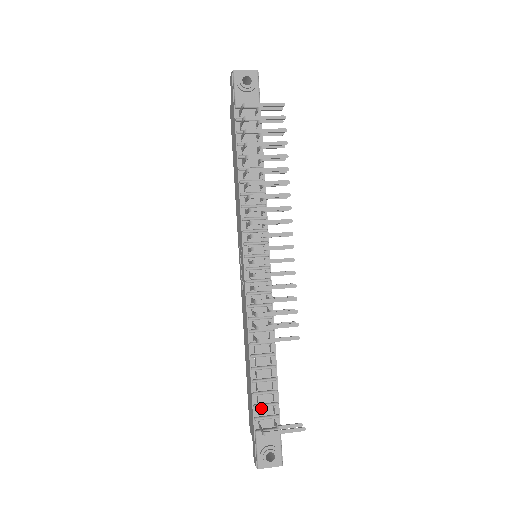
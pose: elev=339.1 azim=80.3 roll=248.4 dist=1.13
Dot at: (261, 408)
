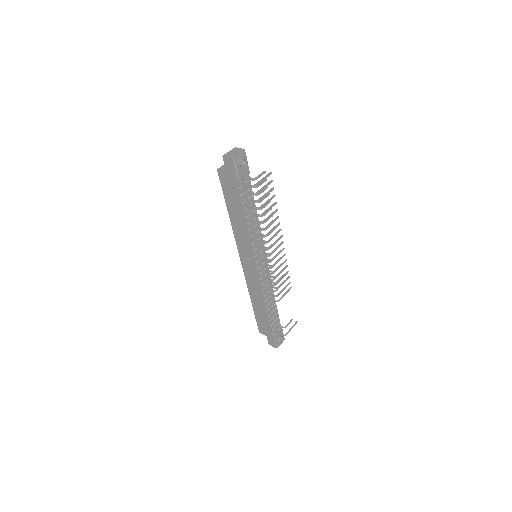
Dot at: (273, 324)
